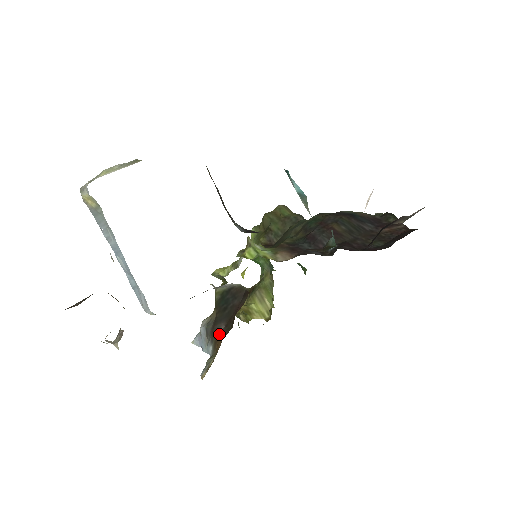
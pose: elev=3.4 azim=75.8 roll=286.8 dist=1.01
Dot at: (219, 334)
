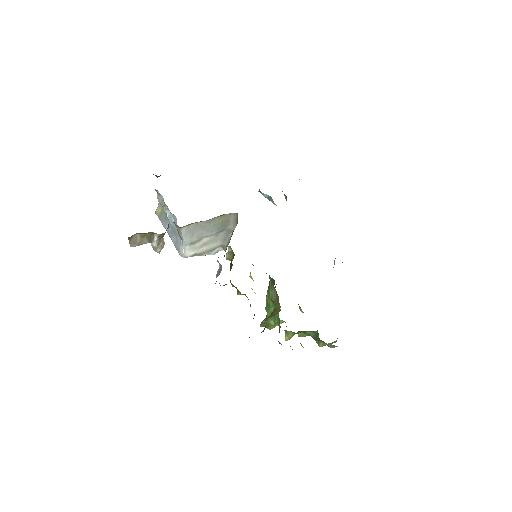
Dot at: occluded
